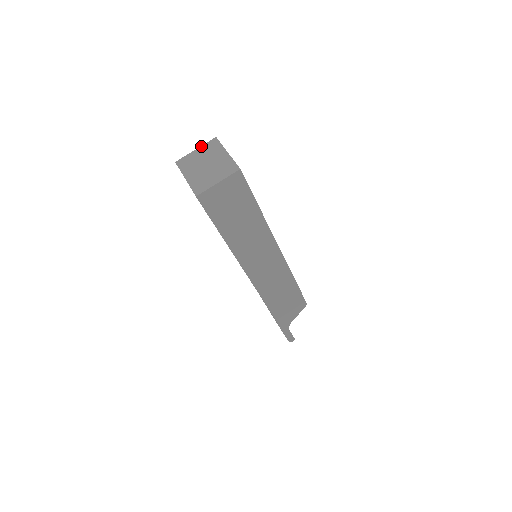
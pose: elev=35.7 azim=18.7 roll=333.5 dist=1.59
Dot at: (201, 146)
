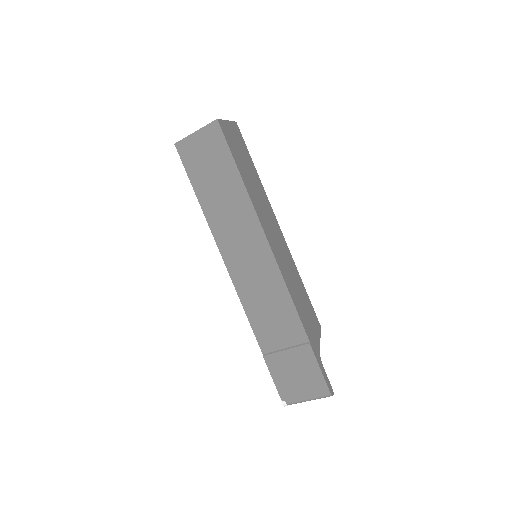
Dot at: occluded
